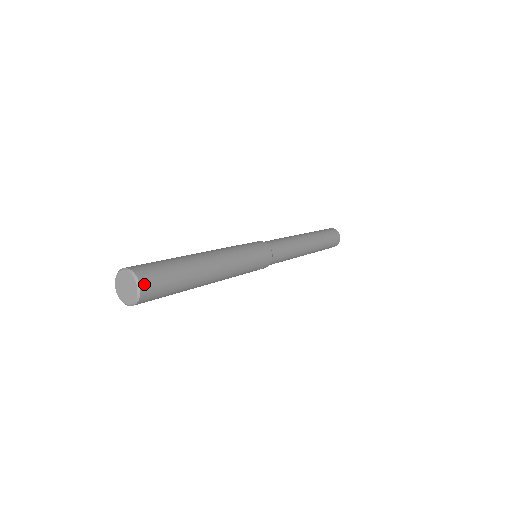
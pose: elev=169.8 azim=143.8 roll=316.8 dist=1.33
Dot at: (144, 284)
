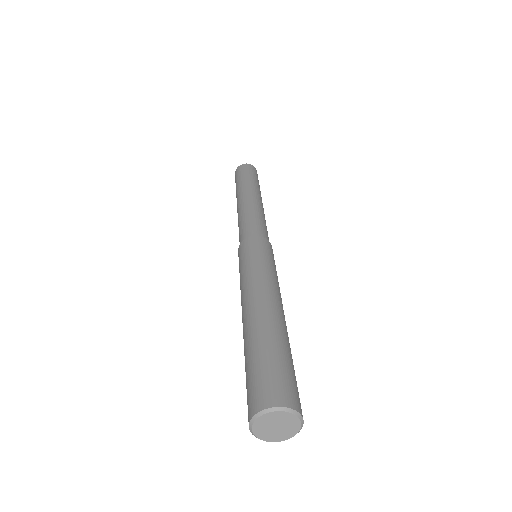
Dot at: occluded
